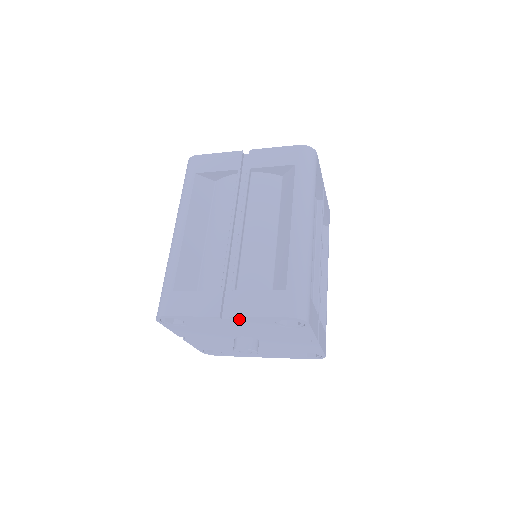
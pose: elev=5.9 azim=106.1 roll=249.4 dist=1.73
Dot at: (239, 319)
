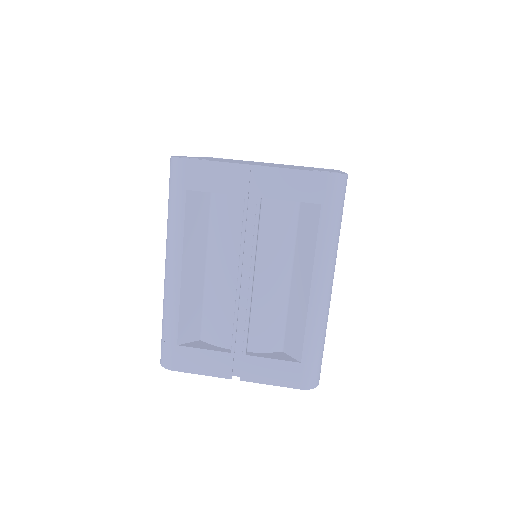
Dot at: occluded
